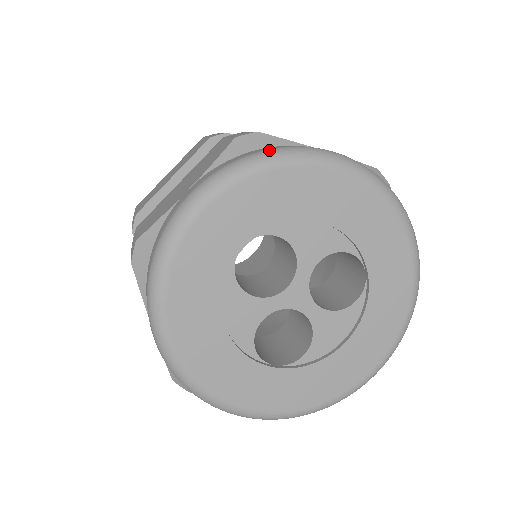
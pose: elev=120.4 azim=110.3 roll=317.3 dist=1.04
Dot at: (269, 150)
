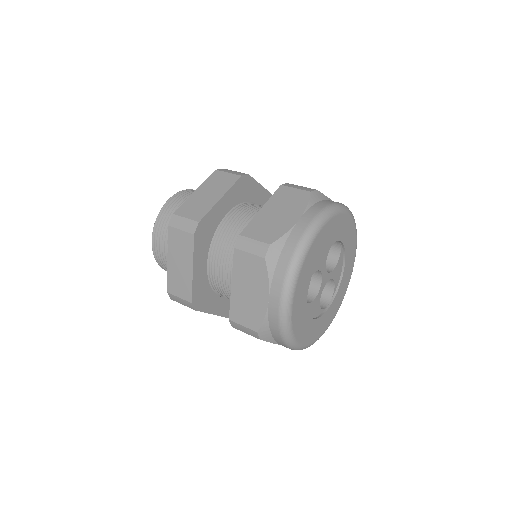
Dot at: (294, 256)
